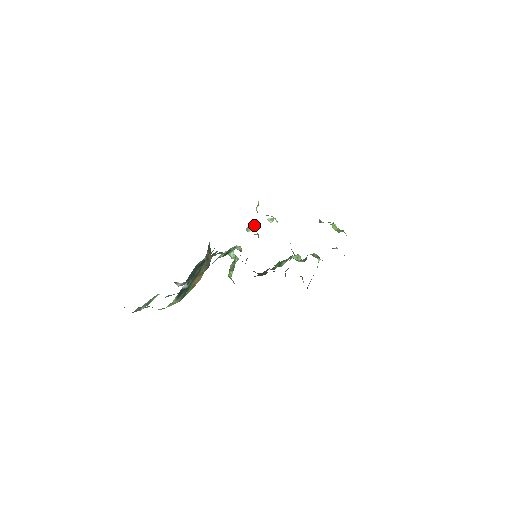
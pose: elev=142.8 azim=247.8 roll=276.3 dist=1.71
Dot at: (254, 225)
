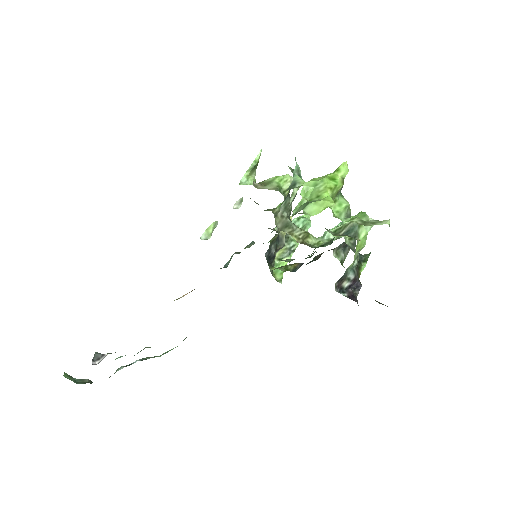
Dot at: (215, 223)
